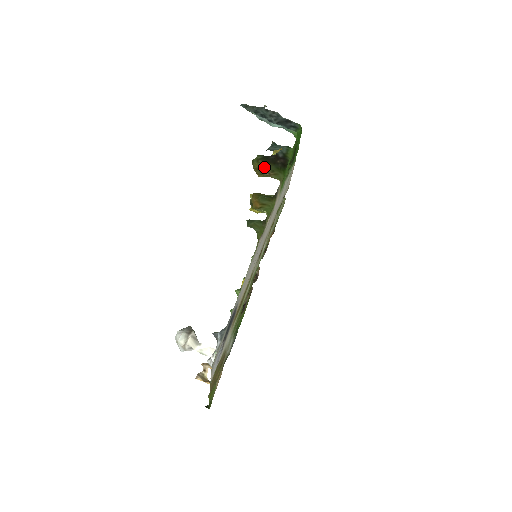
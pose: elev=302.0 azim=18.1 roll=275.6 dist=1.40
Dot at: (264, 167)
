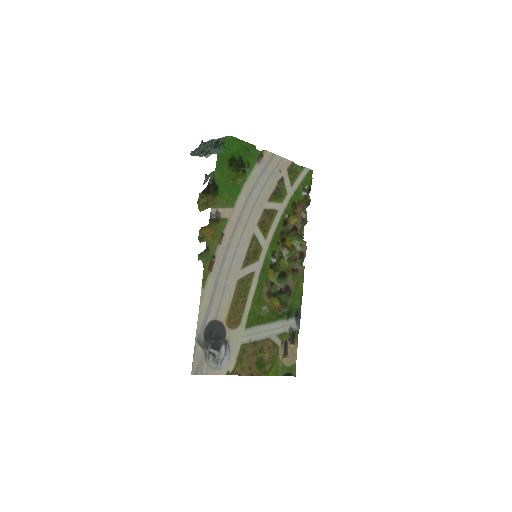
Dot at: (207, 199)
